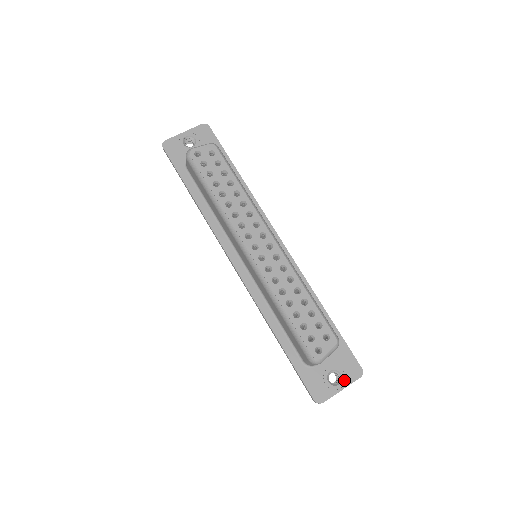
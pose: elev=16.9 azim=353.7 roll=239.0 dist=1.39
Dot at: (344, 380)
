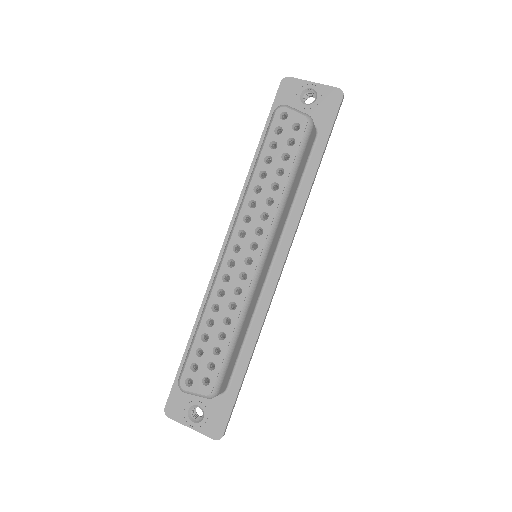
Dot at: (200, 424)
